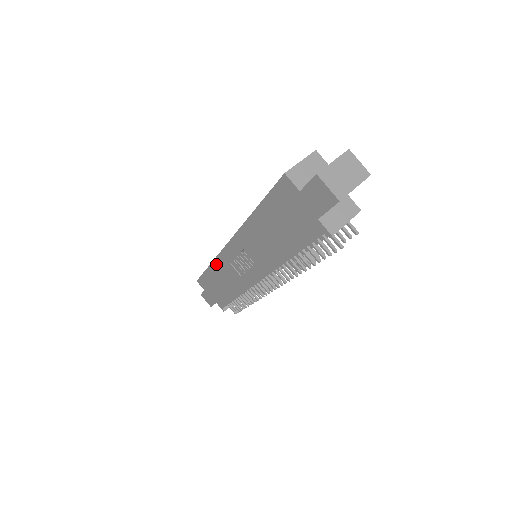
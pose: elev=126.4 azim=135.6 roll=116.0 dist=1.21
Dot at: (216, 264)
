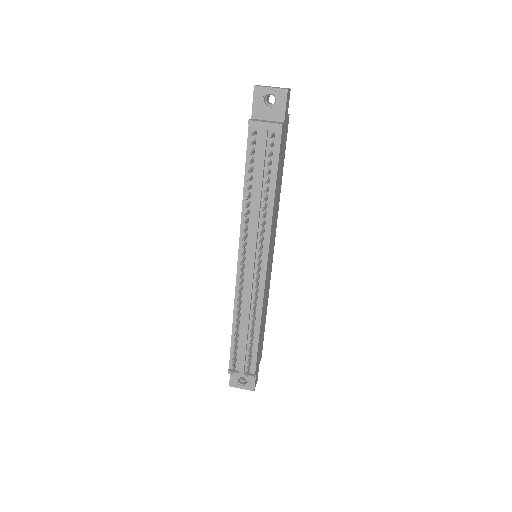
Dot at: occluded
